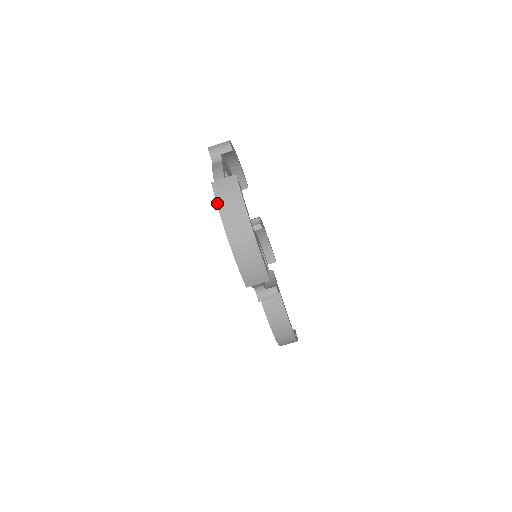
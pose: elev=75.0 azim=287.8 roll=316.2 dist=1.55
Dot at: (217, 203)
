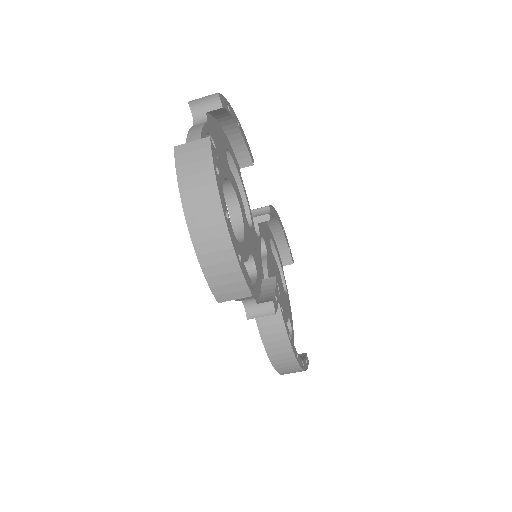
Dot at: (177, 177)
